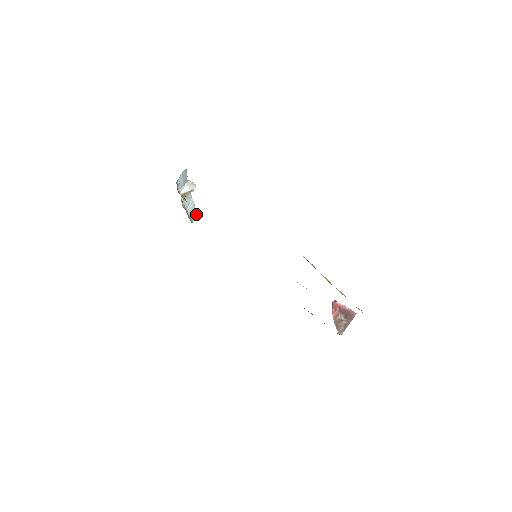
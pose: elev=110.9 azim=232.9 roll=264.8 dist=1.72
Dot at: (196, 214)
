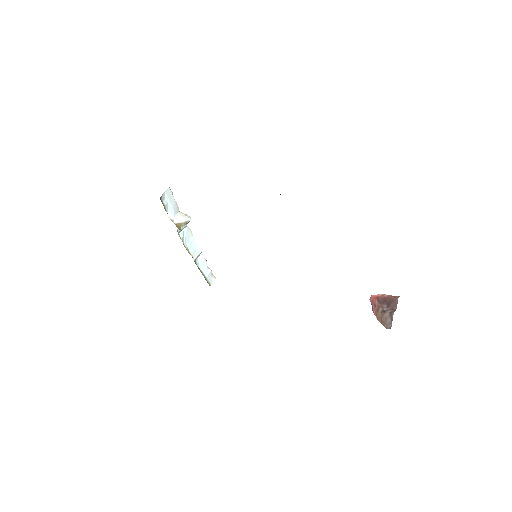
Dot at: (213, 277)
